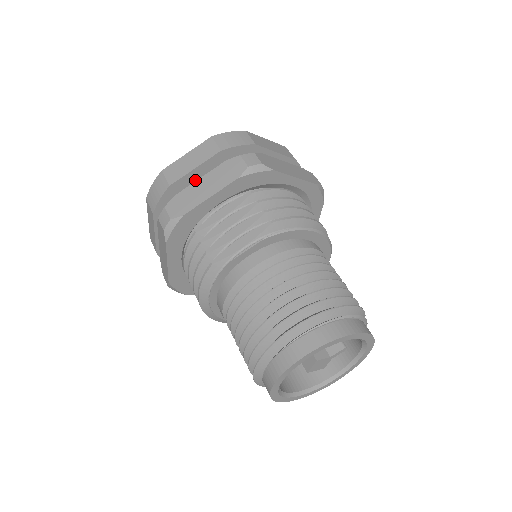
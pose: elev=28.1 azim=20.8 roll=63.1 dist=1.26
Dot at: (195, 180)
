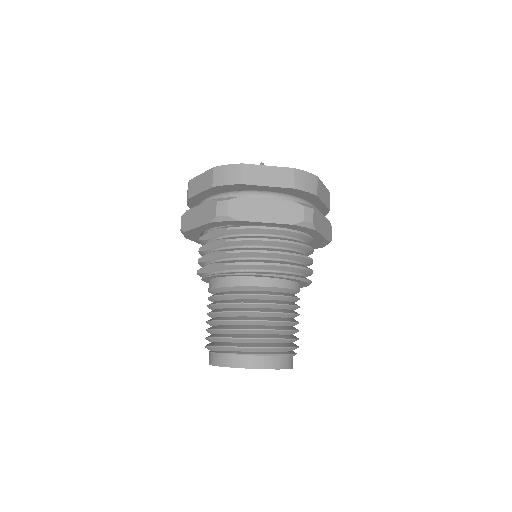
Dot at: (206, 197)
